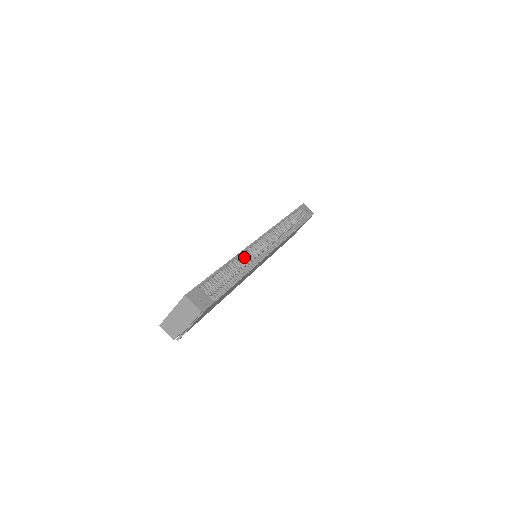
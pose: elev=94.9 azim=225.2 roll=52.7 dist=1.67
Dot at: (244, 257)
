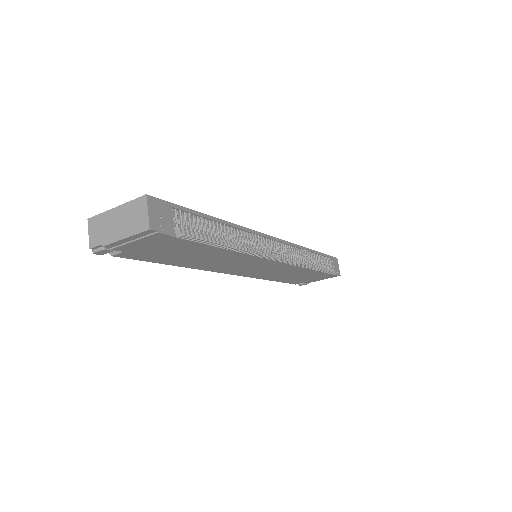
Dot at: (246, 236)
